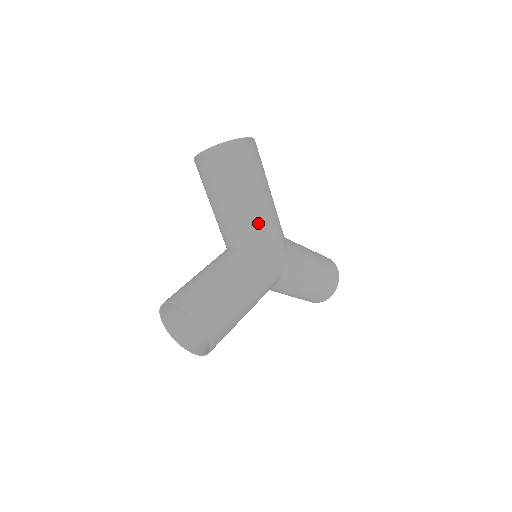
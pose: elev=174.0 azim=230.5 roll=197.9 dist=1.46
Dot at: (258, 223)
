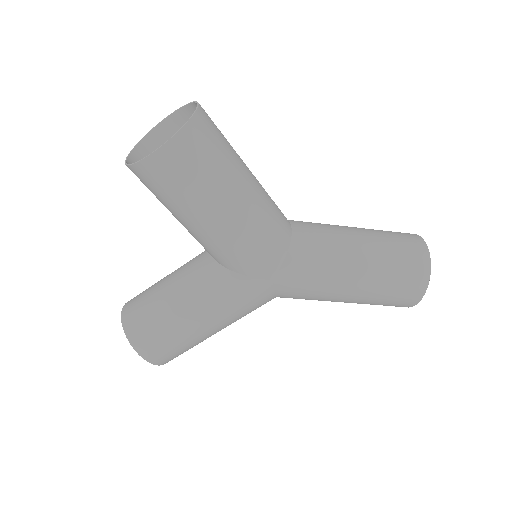
Dot at: (212, 241)
